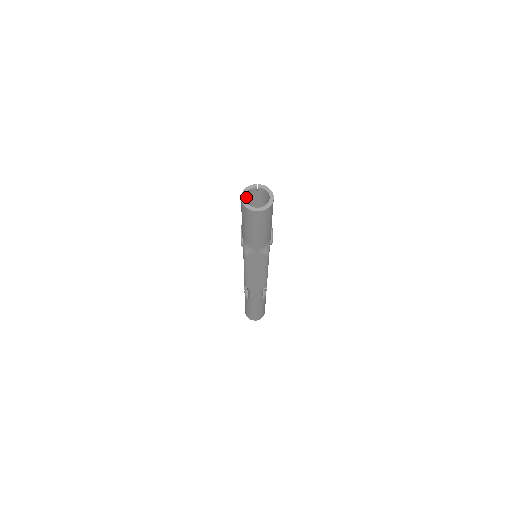
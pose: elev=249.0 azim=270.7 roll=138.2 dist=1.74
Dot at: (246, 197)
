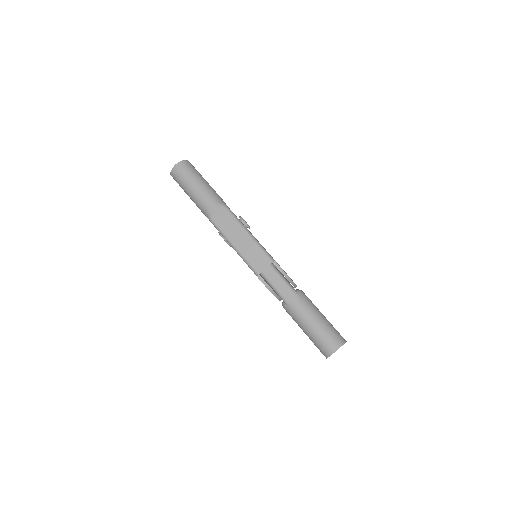
Dot at: occluded
